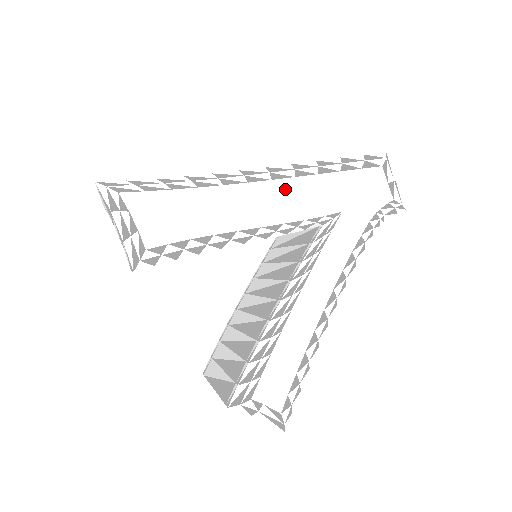
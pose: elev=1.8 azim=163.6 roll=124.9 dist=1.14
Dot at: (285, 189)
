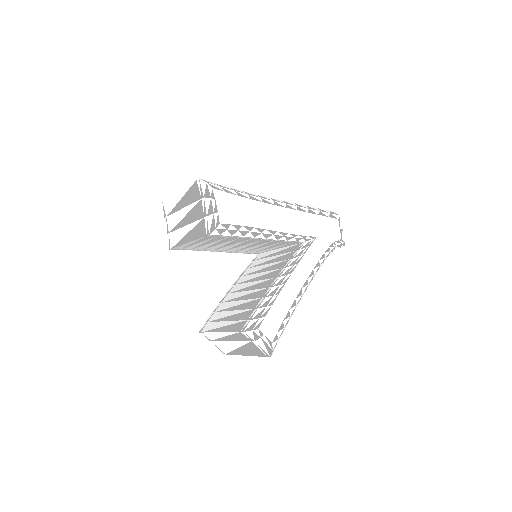
Dot at: (291, 215)
